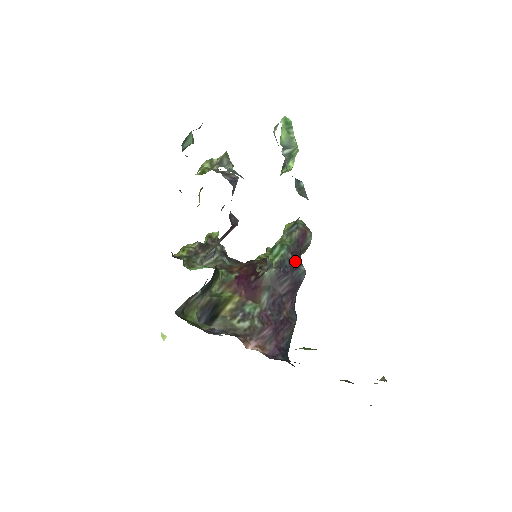
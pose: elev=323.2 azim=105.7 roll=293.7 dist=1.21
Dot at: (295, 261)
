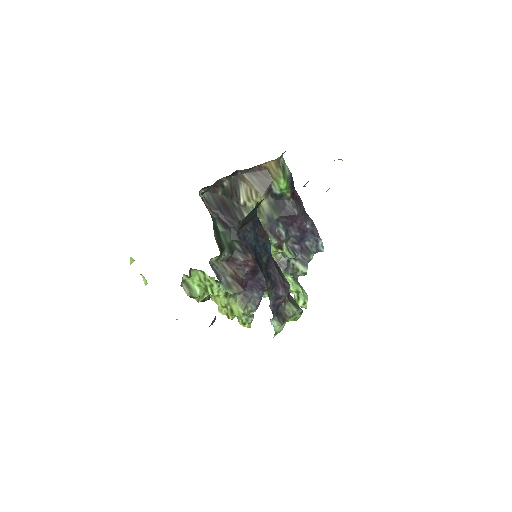
Dot at: occluded
